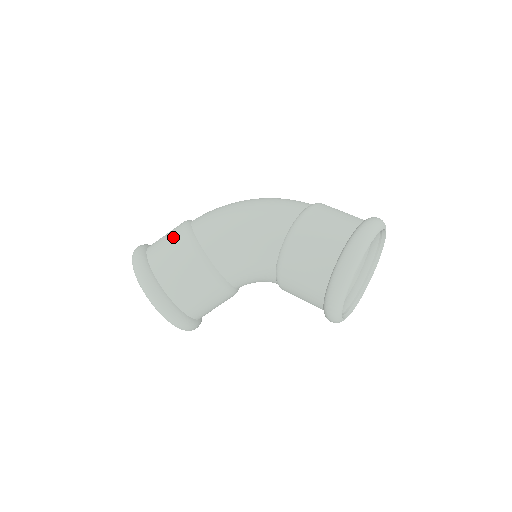
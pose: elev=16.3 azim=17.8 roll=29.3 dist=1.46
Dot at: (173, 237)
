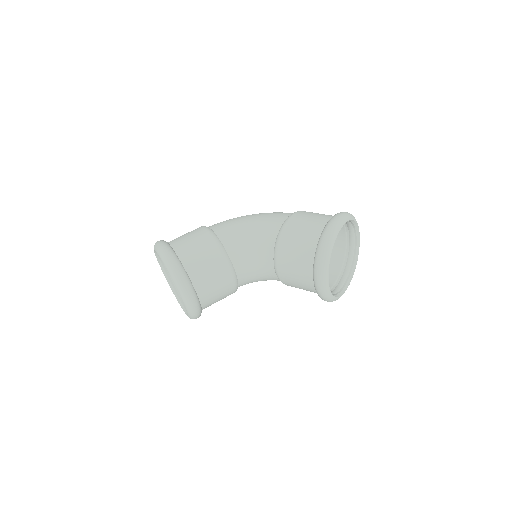
Dot at: (192, 231)
